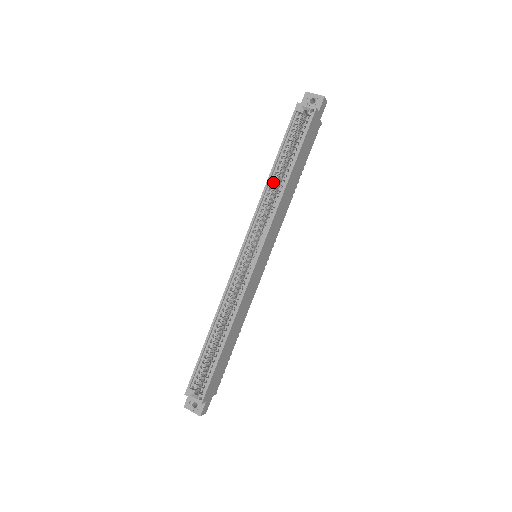
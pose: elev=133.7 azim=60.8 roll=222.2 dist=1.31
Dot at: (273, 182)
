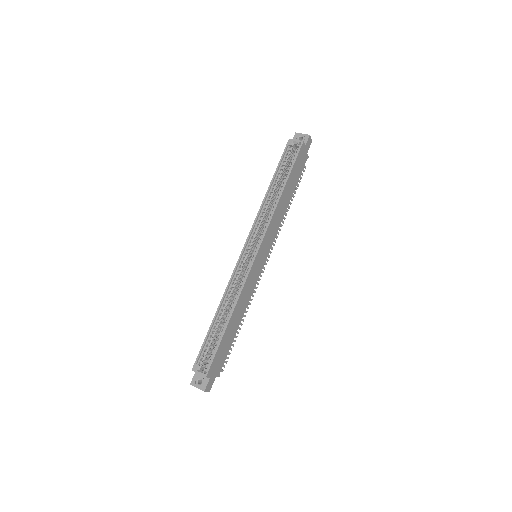
Dot at: (270, 196)
